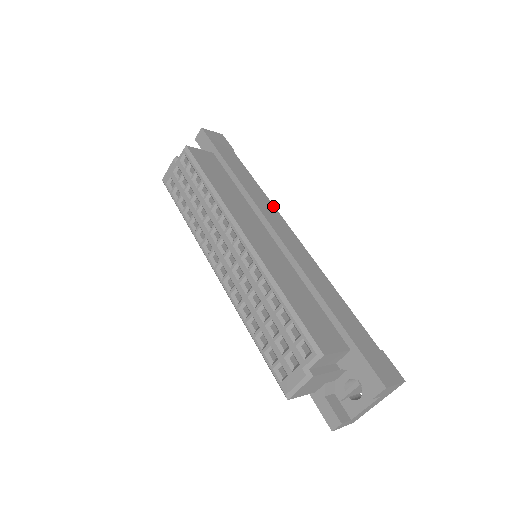
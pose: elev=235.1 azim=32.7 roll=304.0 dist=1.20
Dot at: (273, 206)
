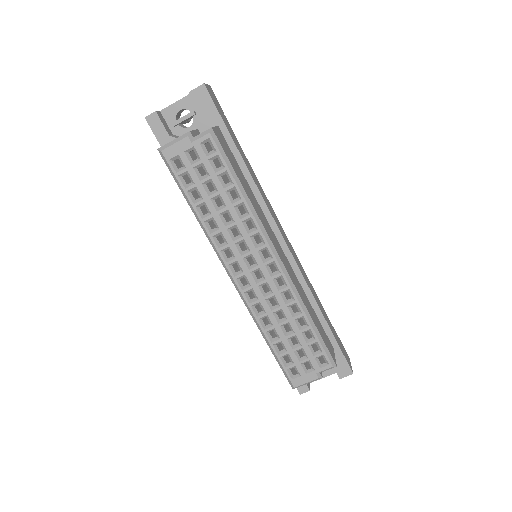
Dot at: (269, 202)
